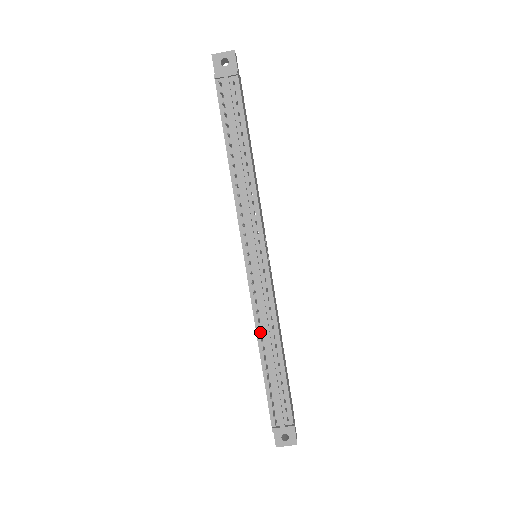
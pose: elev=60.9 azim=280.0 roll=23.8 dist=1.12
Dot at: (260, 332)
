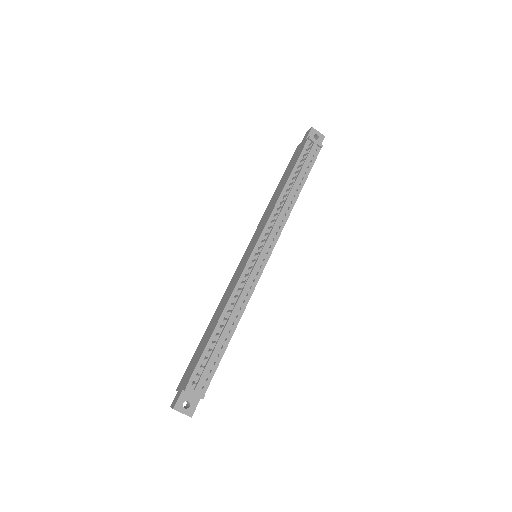
Dot at: occluded
